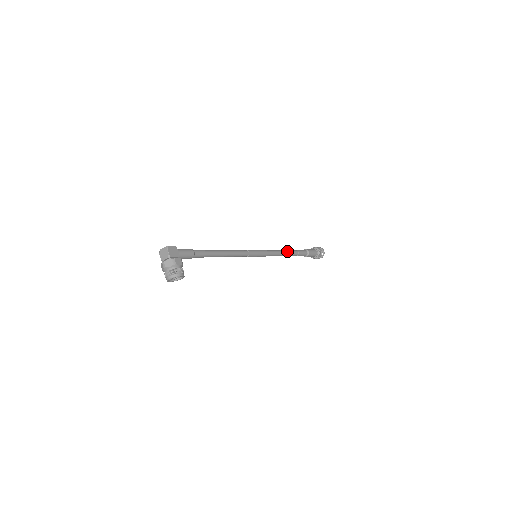
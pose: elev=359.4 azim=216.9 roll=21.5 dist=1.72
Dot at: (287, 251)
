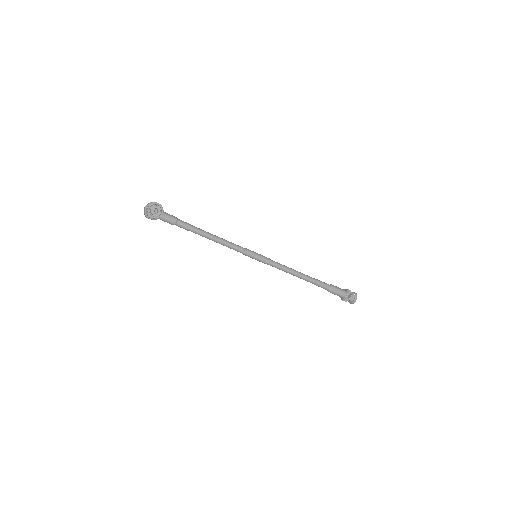
Dot at: (299, 272)
